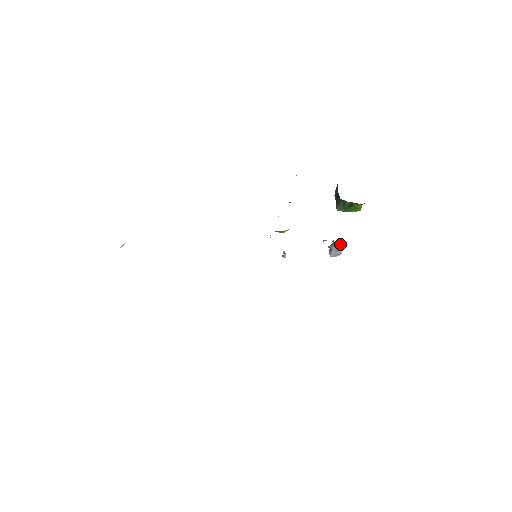
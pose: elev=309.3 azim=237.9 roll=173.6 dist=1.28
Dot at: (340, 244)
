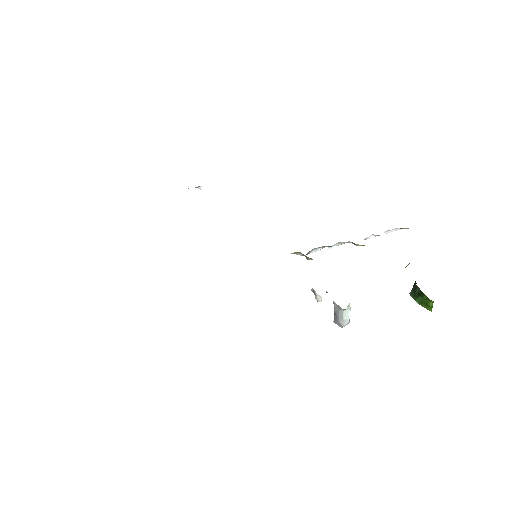
Dot at: (337, 307)
